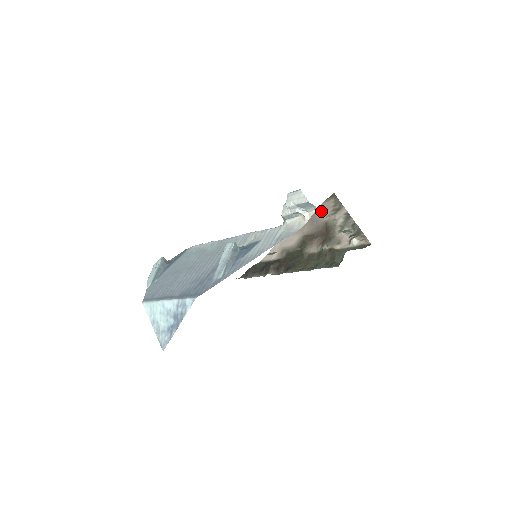
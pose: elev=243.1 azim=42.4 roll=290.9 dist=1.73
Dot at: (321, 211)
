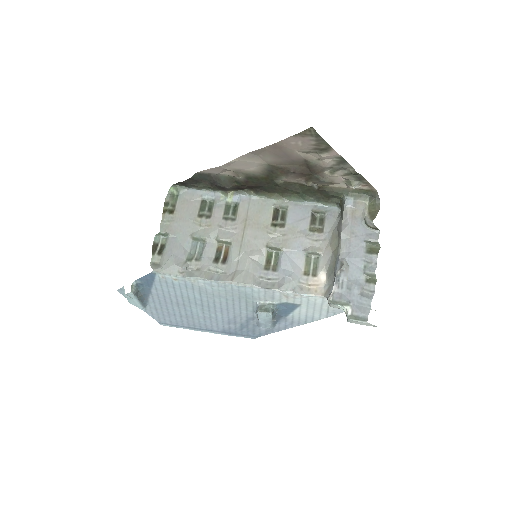
Dot at: (293, 147)
